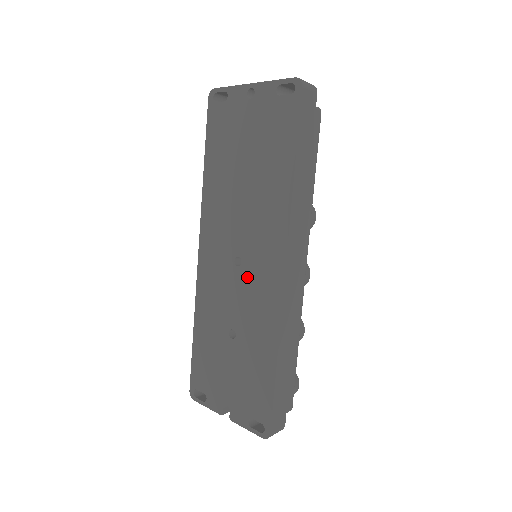
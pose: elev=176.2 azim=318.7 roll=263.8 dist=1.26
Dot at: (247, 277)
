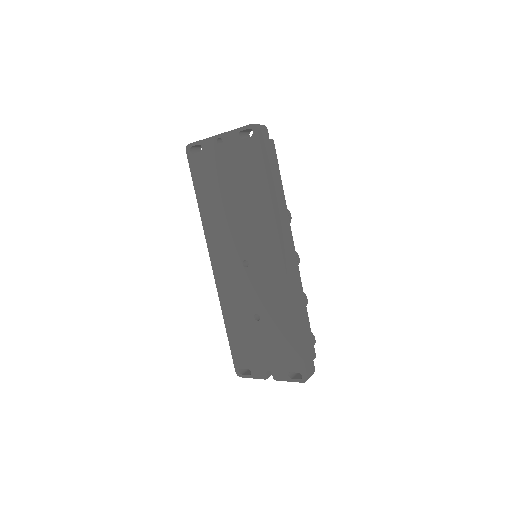
Dot at: (256, 273)
